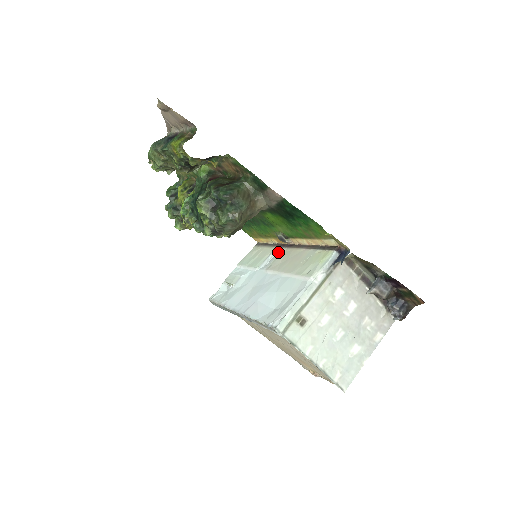
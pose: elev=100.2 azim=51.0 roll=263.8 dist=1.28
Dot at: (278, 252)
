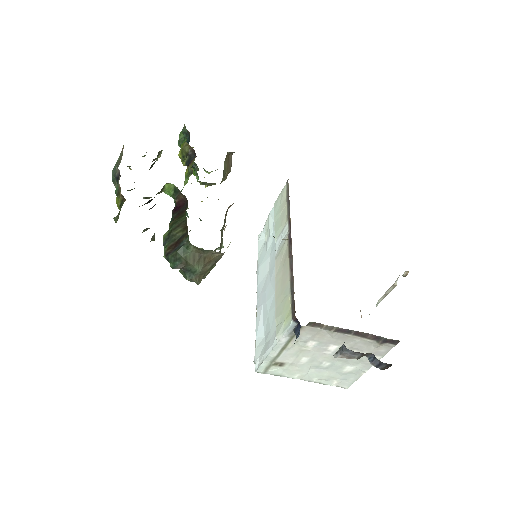
Dot at: (286, 235)
